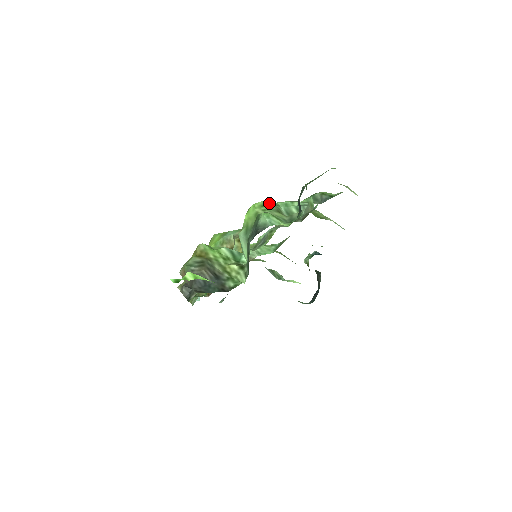
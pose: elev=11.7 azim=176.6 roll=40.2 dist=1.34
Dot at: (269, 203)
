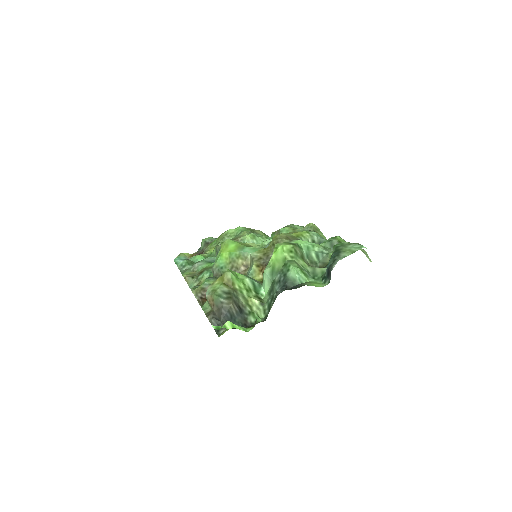
Dot at: (296, 248)
